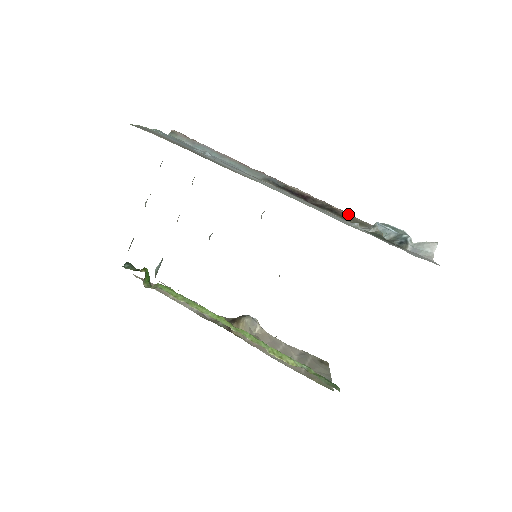
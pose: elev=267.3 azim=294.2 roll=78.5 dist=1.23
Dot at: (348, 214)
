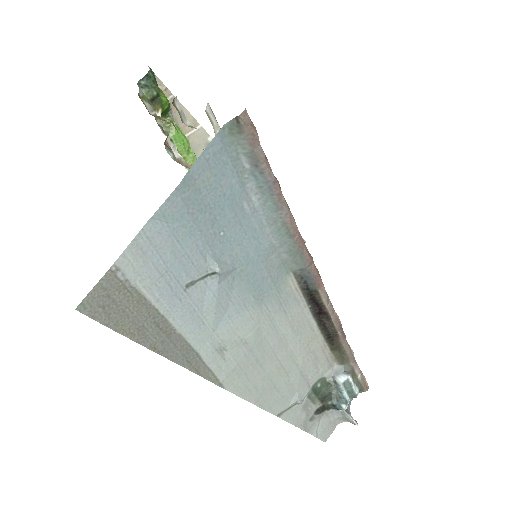
Dot at: (344, 344)
